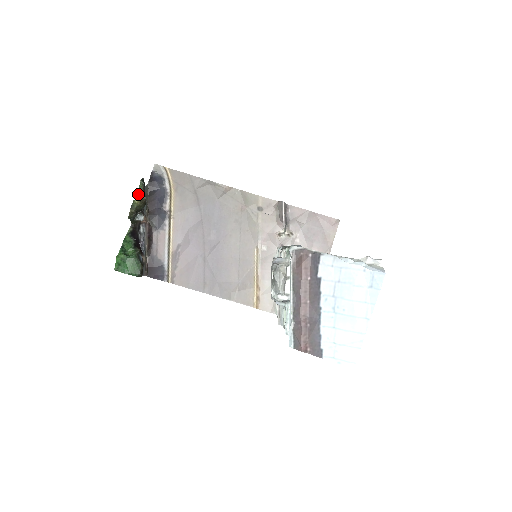
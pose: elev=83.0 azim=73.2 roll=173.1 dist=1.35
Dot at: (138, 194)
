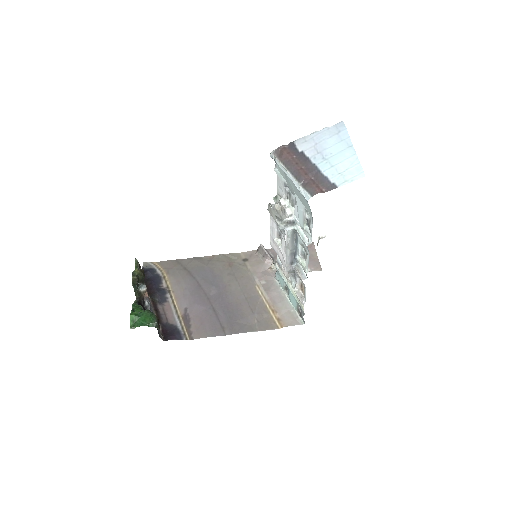
Dot at: occluded
